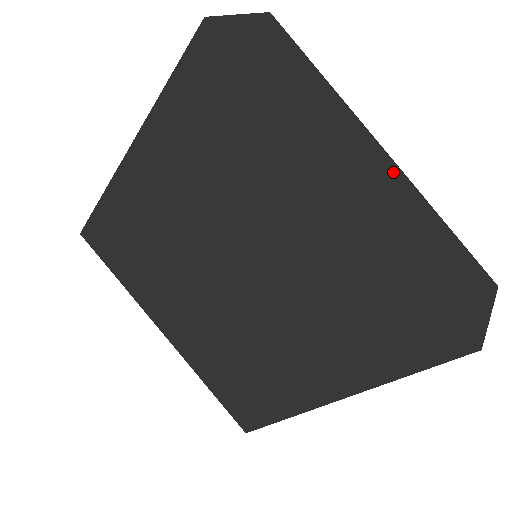
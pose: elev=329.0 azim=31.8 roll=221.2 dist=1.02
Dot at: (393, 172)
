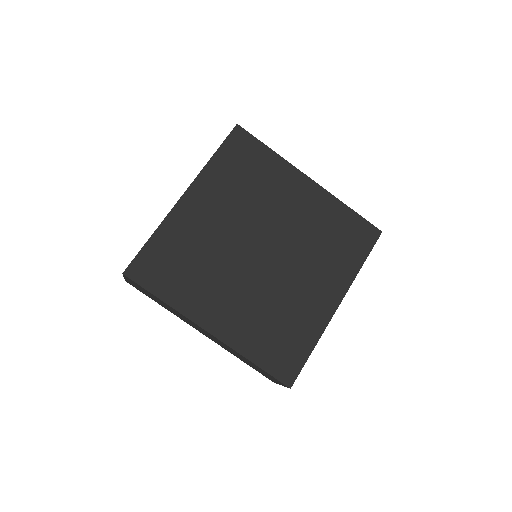
Dot at: occluded
